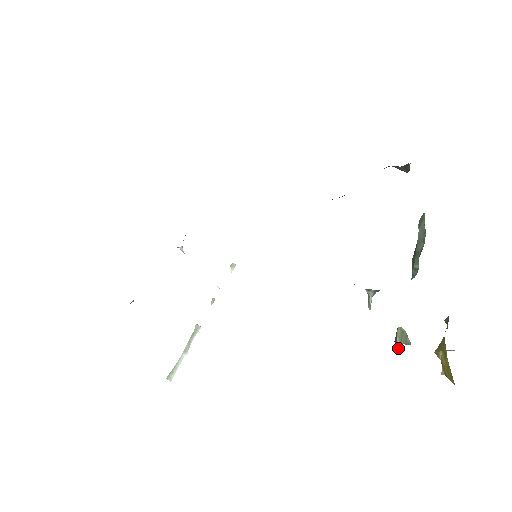
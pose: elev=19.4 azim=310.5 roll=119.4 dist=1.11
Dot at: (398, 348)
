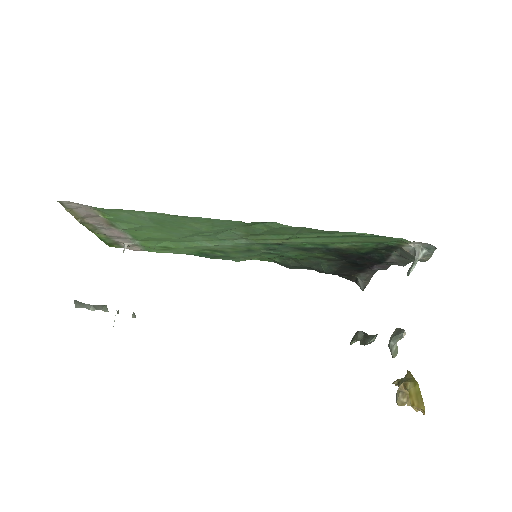
Dot at: (403, 334)
